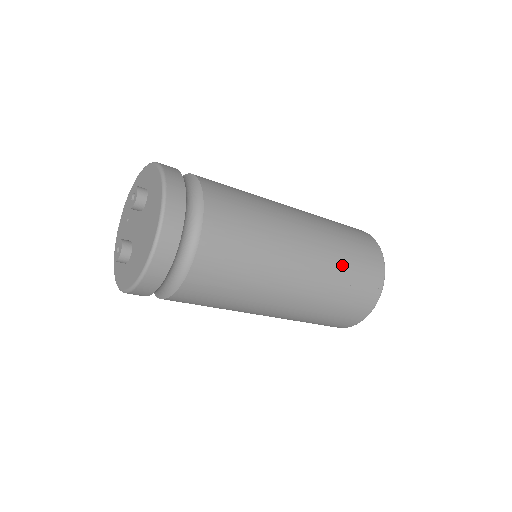
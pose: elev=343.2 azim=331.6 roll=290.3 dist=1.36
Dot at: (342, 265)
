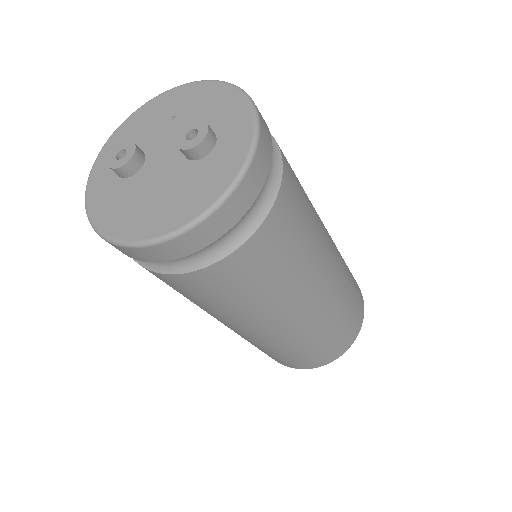
Dot at: (303, 346)
